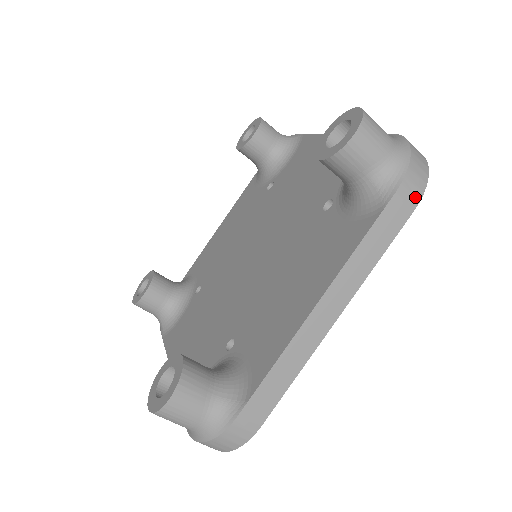
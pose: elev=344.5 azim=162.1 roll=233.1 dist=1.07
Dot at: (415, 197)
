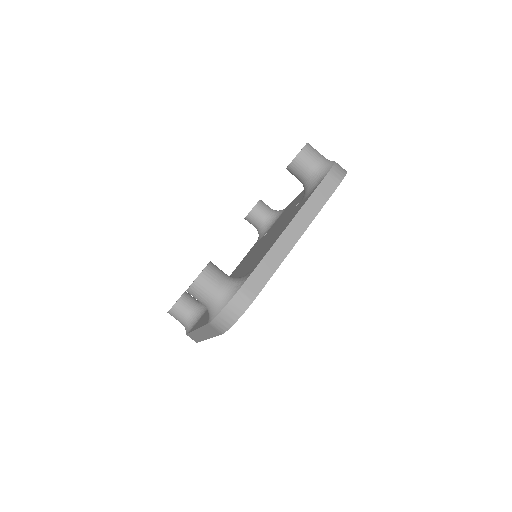
Dot at: (220, 330)
